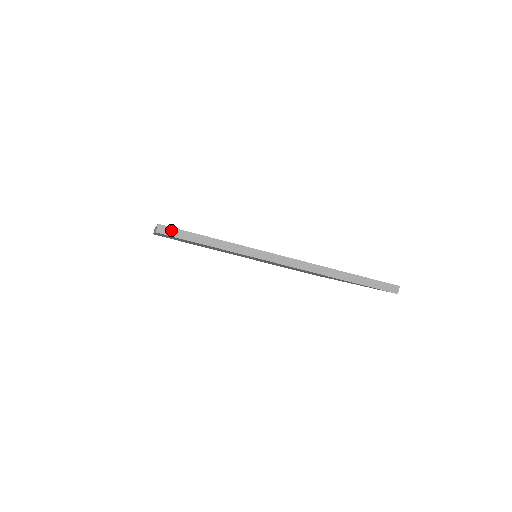
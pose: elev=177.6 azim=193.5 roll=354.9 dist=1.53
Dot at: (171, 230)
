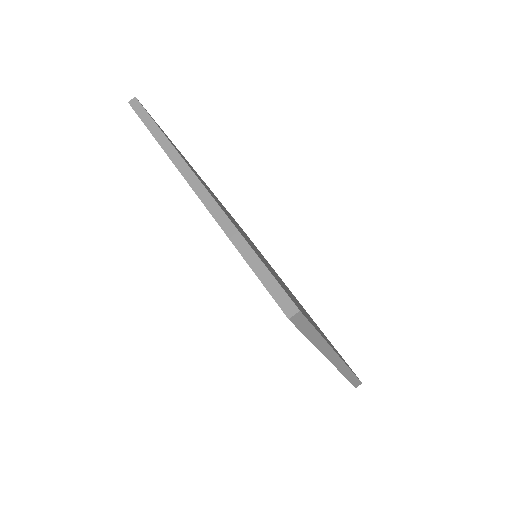
Dot at: (302, 320)
